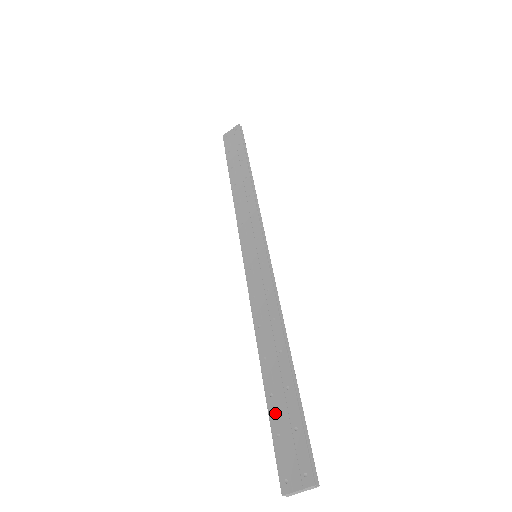
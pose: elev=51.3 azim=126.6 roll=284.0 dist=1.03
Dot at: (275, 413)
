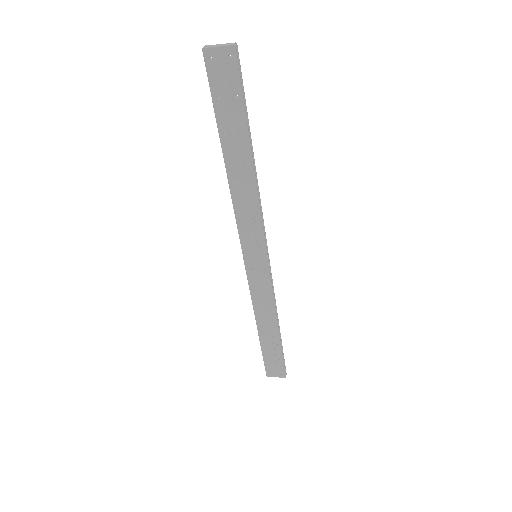
Dot at: (266, 351)
